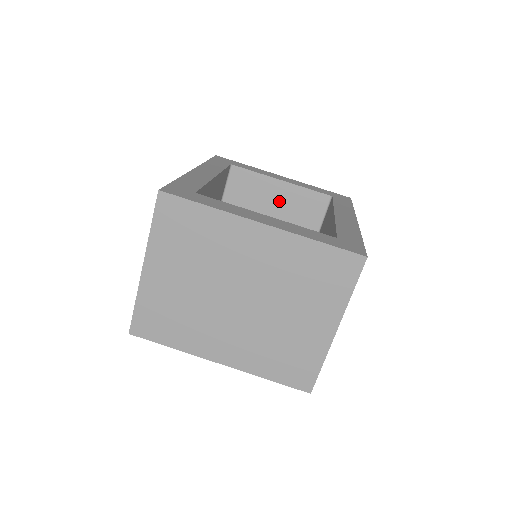
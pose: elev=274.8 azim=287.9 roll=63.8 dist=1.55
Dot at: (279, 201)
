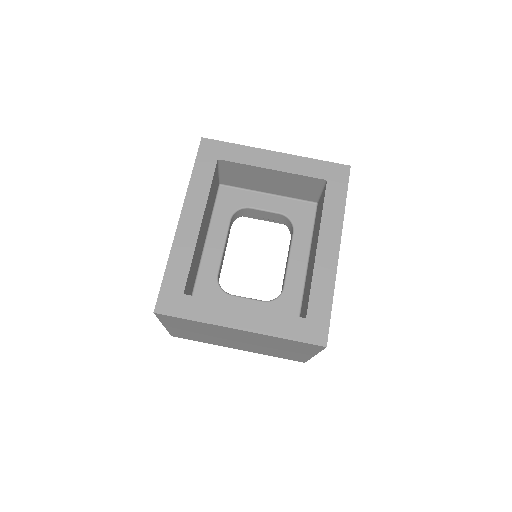
Dot at: (274, 181)
